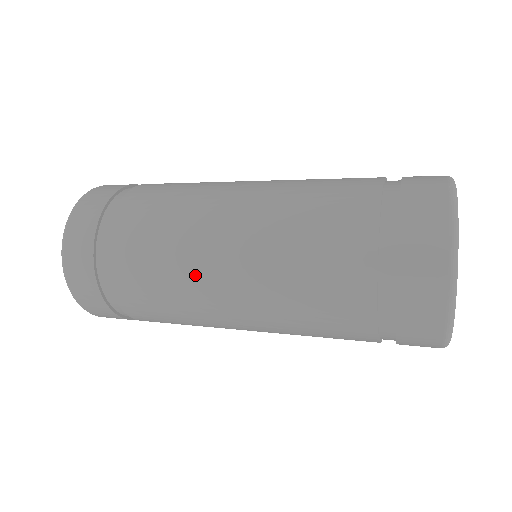
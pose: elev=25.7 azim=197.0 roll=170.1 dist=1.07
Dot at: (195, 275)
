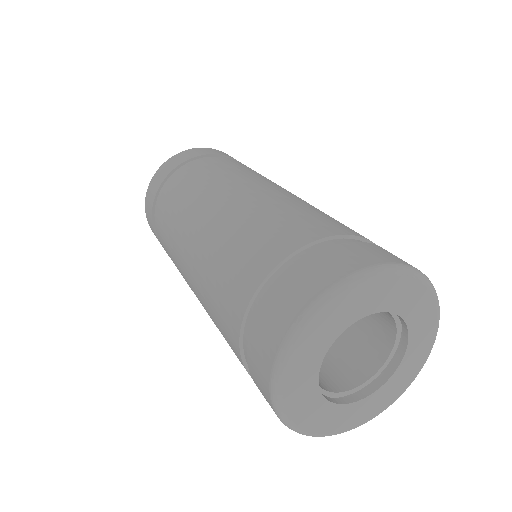
Dot at: occluded
